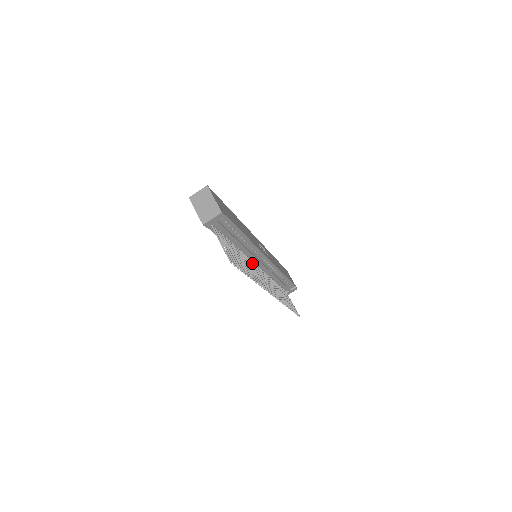
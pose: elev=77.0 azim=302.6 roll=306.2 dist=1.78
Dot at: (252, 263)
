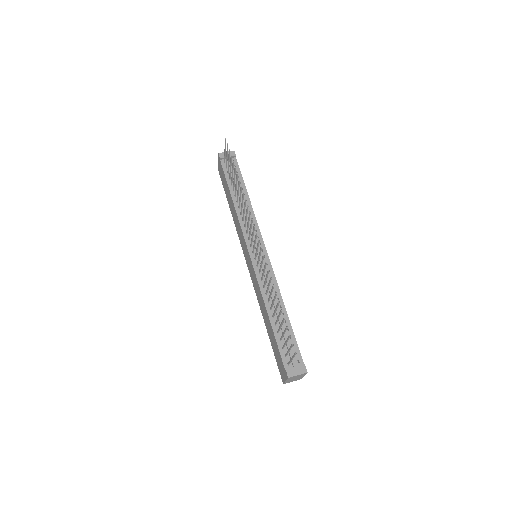
Dot at: (247, 229)
